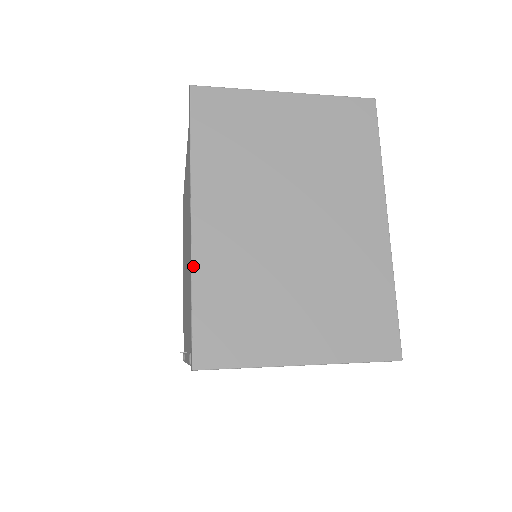
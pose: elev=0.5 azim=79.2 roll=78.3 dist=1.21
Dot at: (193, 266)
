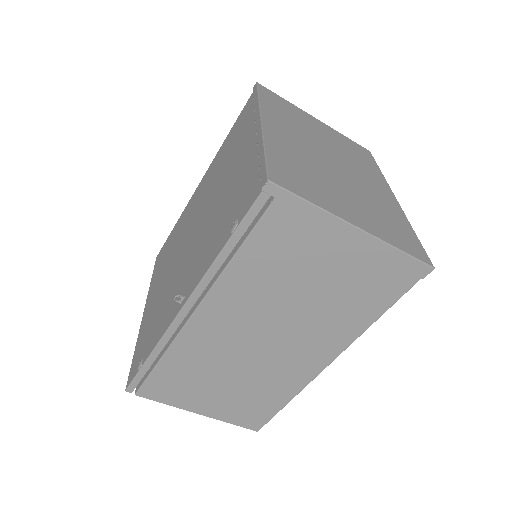
Dot at: (264, 137)
